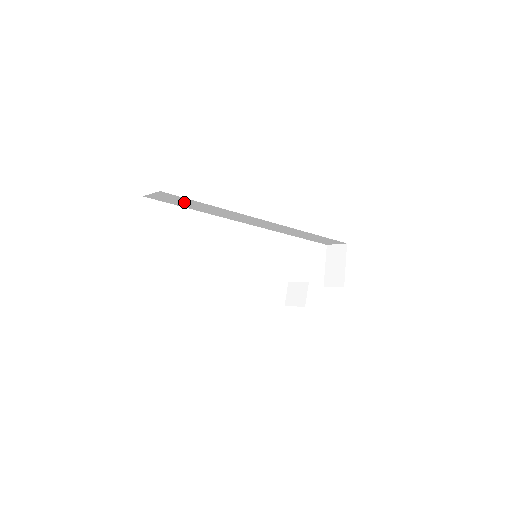
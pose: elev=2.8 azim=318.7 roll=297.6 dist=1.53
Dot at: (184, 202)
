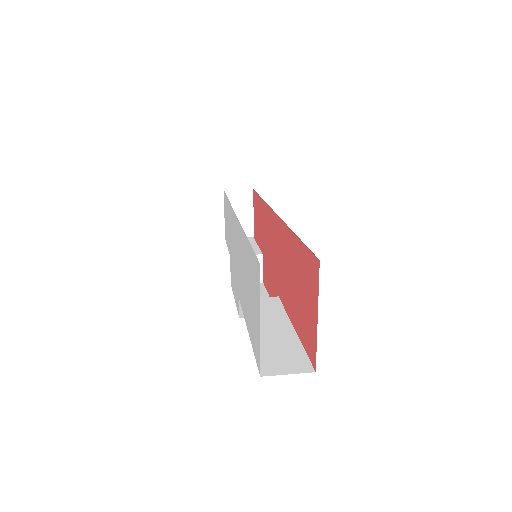
Dot at: occluded
